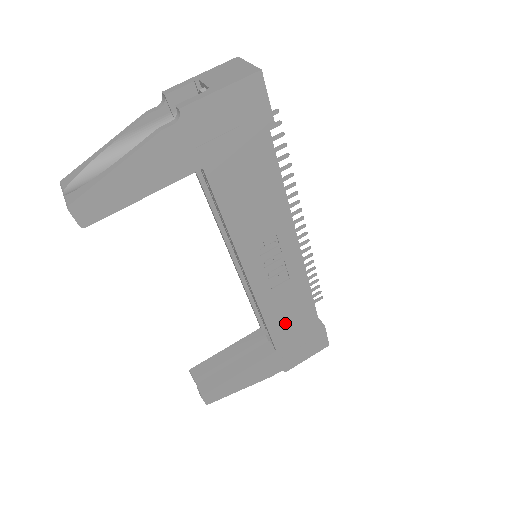
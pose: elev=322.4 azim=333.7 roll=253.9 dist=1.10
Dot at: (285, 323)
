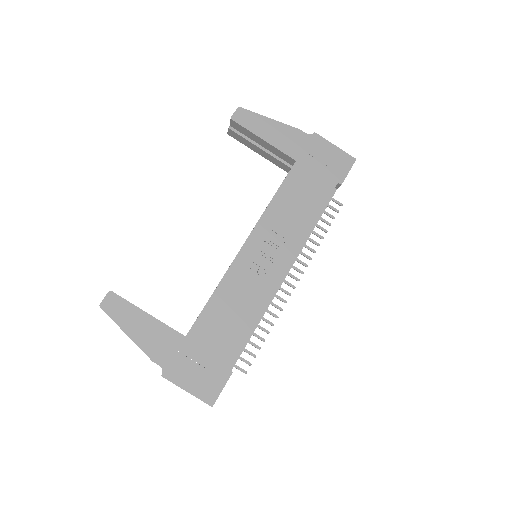
Dot at: (219, 318)
